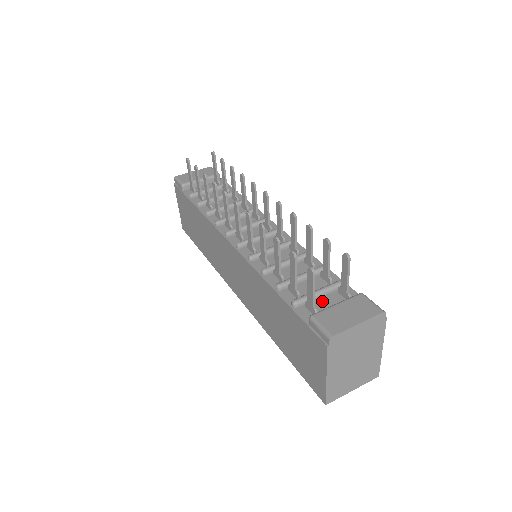
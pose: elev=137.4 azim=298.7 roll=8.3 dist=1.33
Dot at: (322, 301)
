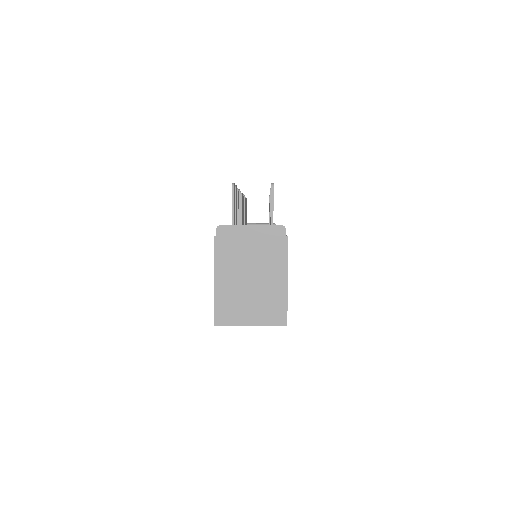
Dot at: occluded
